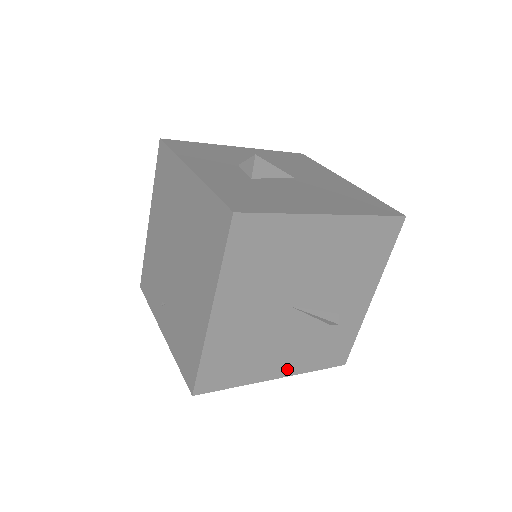
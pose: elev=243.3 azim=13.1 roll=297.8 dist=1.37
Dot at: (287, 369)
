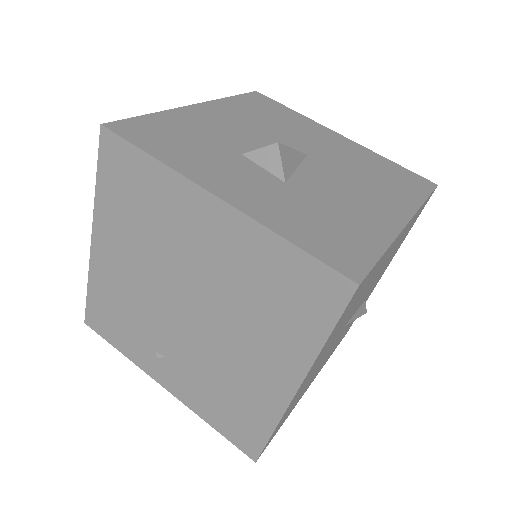
Dot at: occluded
